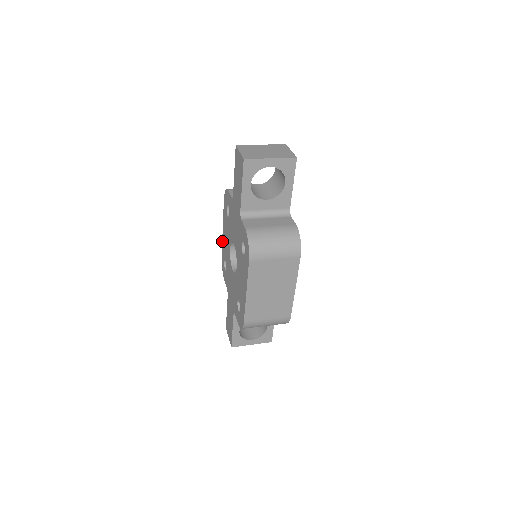
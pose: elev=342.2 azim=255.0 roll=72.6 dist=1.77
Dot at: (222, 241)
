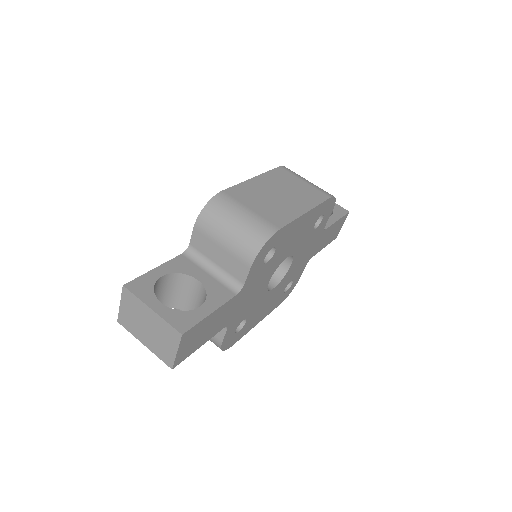
Dot at: (264, 174)
